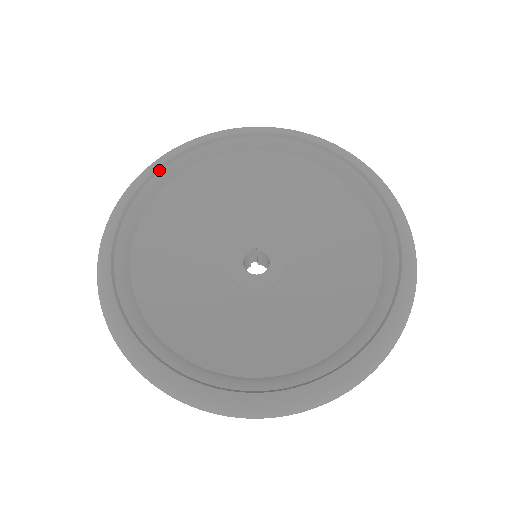
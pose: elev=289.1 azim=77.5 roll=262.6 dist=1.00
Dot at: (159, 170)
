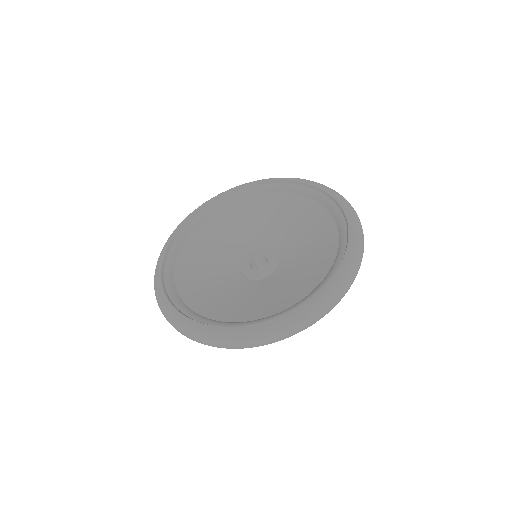
Dot at: (163, 267)
